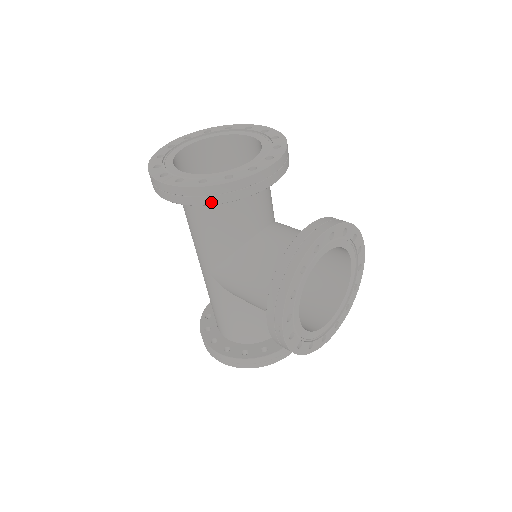
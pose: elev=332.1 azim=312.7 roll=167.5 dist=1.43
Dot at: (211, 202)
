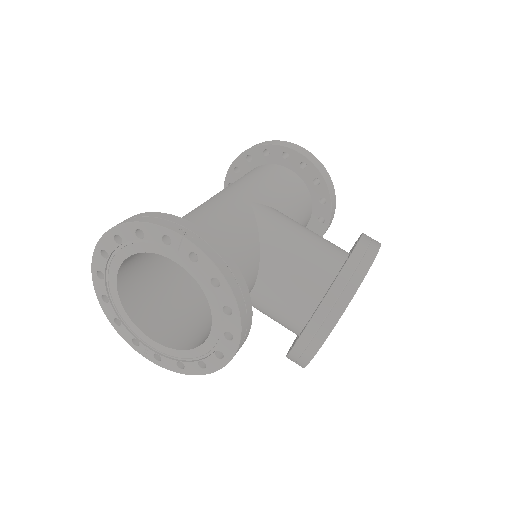
Dot at: occluded
